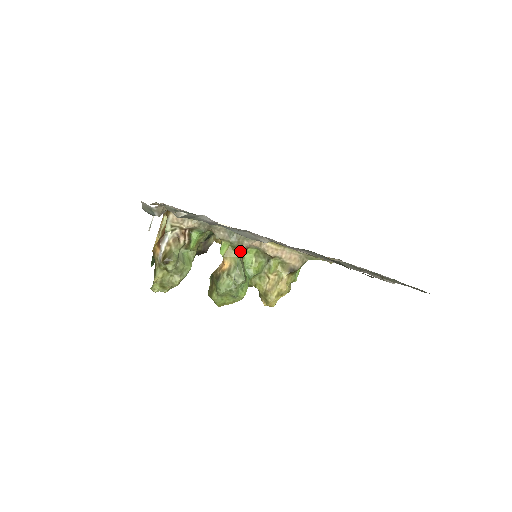
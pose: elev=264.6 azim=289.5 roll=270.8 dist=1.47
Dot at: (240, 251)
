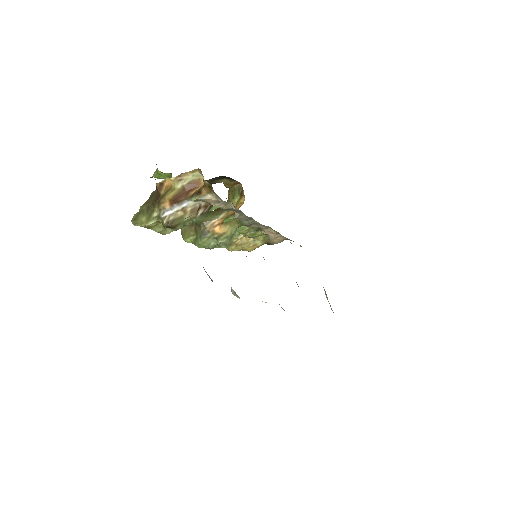
Dot at: occluded
